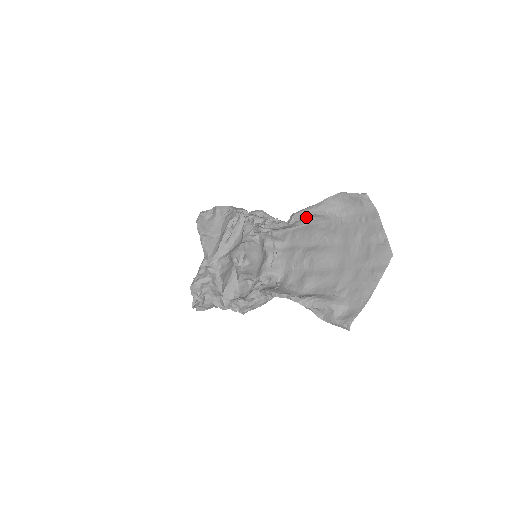
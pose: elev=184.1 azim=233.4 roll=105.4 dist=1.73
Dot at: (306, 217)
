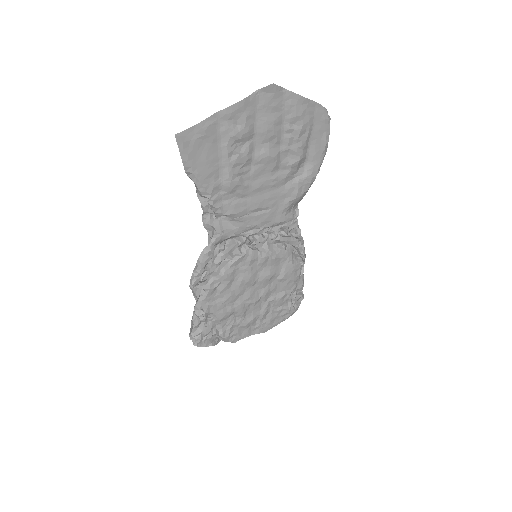
Dot at: occluded
